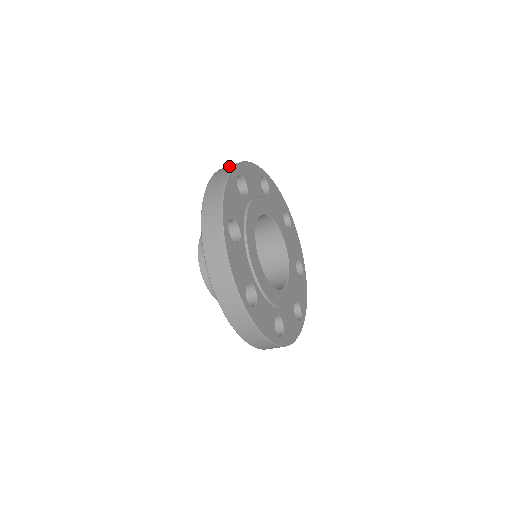
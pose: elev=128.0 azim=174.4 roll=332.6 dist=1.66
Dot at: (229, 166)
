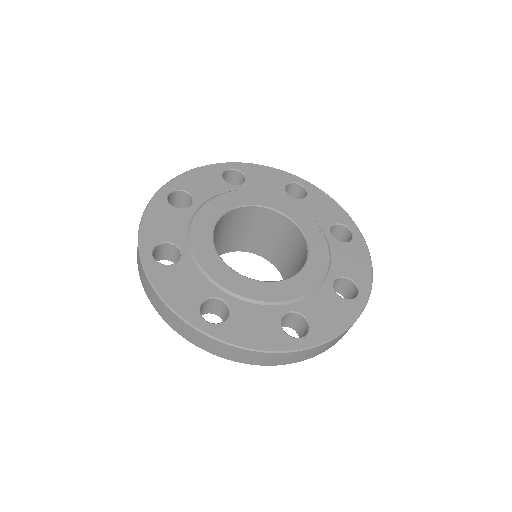
Dot at: occluded
